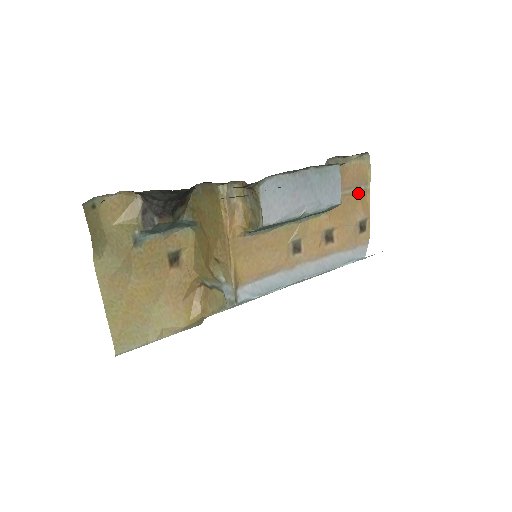
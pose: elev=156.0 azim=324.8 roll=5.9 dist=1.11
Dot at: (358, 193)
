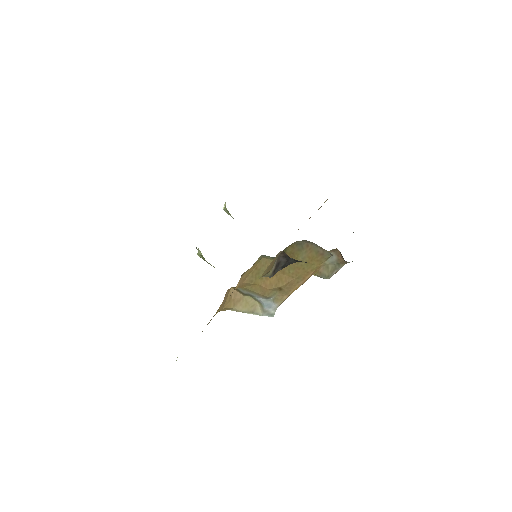
Dot at: occluded
